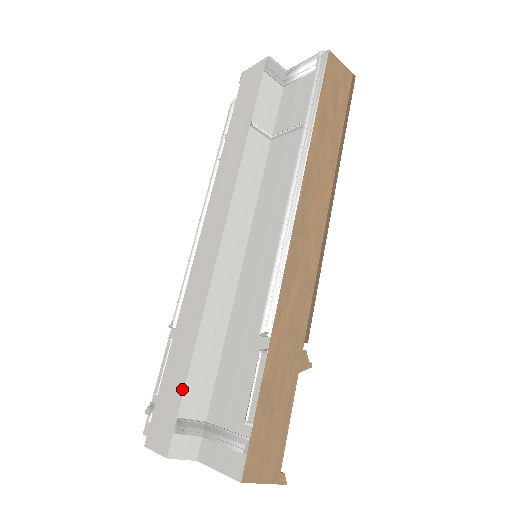
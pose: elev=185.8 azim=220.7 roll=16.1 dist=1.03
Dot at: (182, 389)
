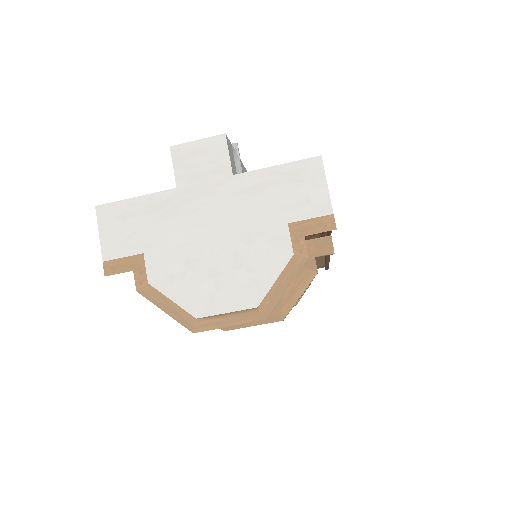
Dot at: occluded
